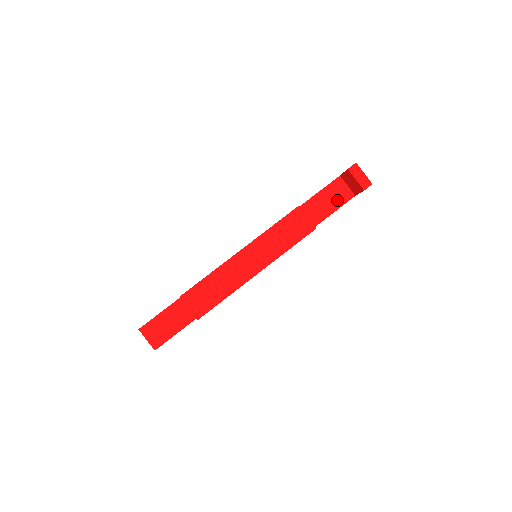
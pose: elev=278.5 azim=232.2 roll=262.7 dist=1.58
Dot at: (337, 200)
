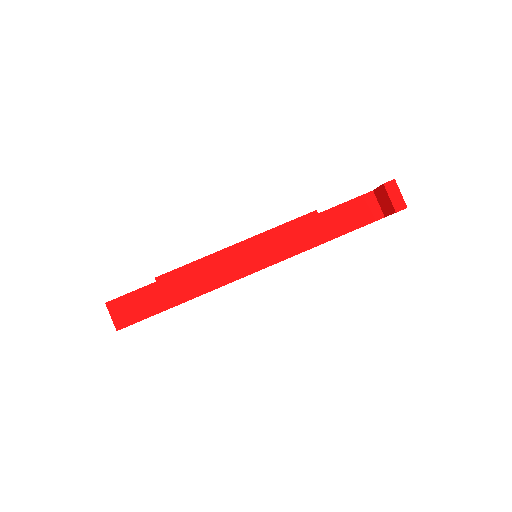
Dot at: (363, 217)
